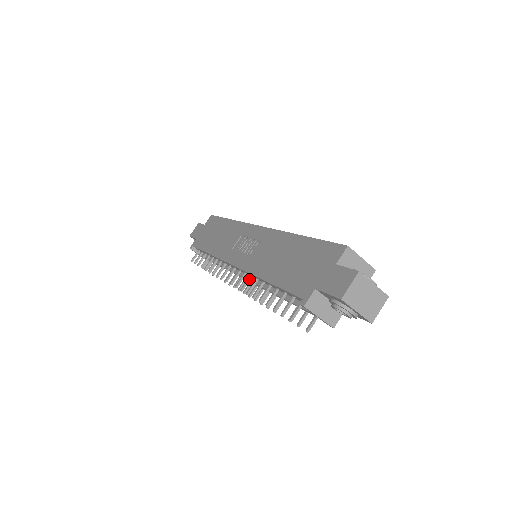
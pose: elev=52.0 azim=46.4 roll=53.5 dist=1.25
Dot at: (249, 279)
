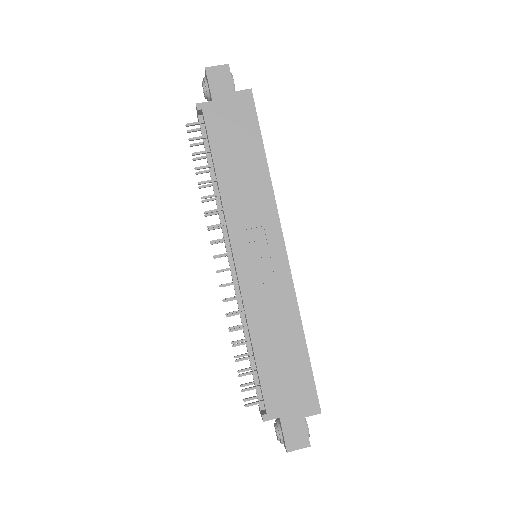
Dot at: (238, 299)
